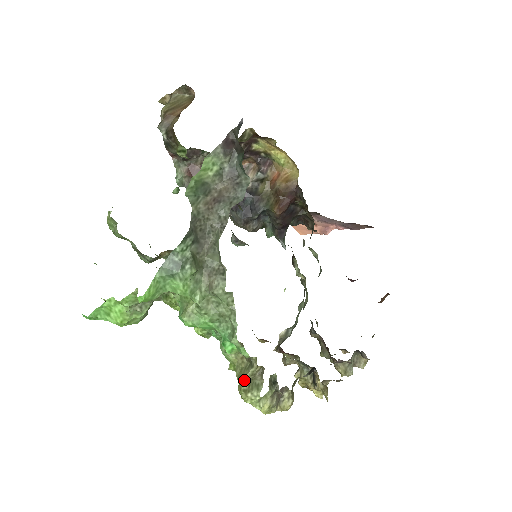
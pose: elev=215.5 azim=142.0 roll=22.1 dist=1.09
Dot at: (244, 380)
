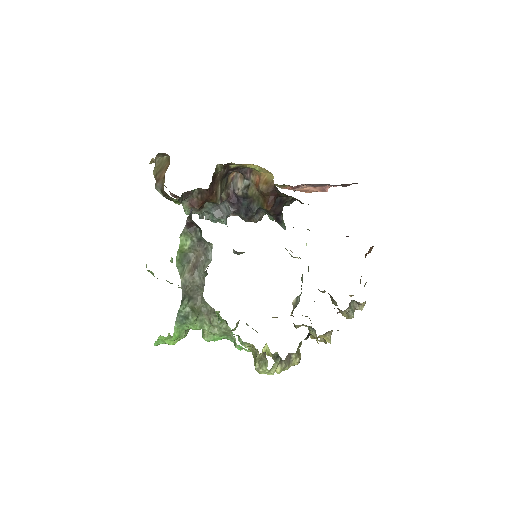
Dot at: (256, 362)
